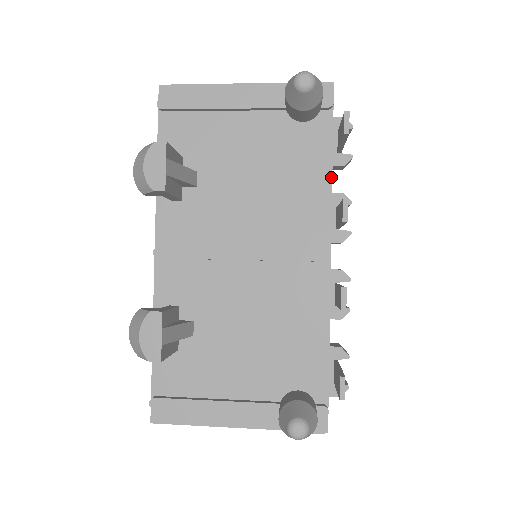
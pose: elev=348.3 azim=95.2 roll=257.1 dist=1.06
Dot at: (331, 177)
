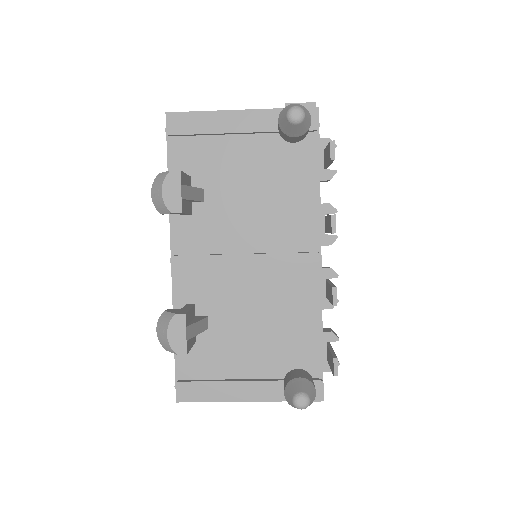
Dot at: (319, 190)
